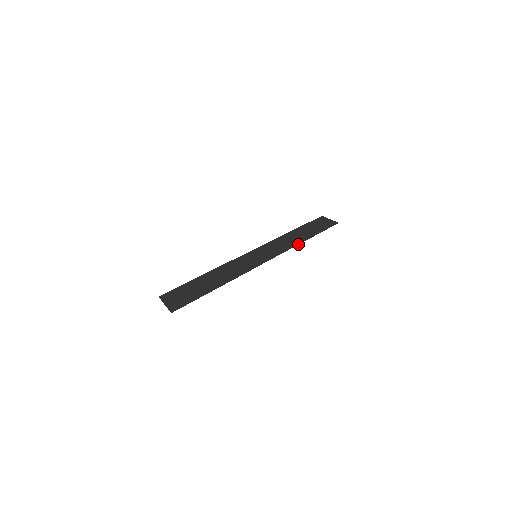
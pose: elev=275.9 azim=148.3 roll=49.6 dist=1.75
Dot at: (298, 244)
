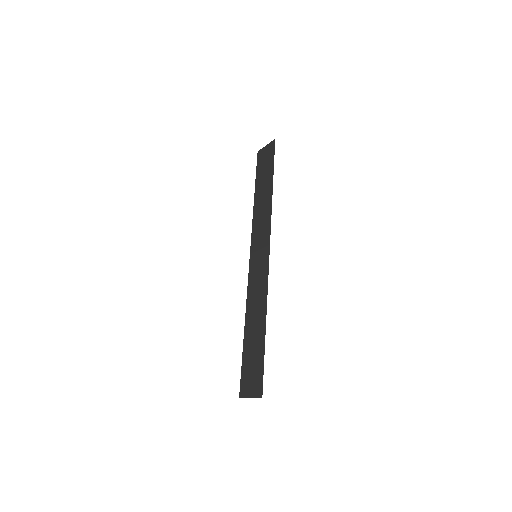
Dot at: (271, 205)
